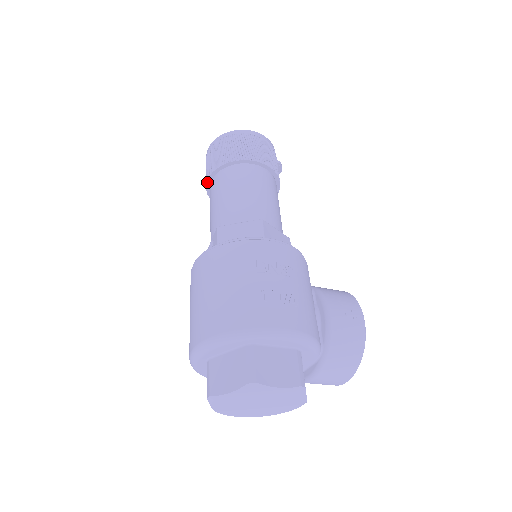
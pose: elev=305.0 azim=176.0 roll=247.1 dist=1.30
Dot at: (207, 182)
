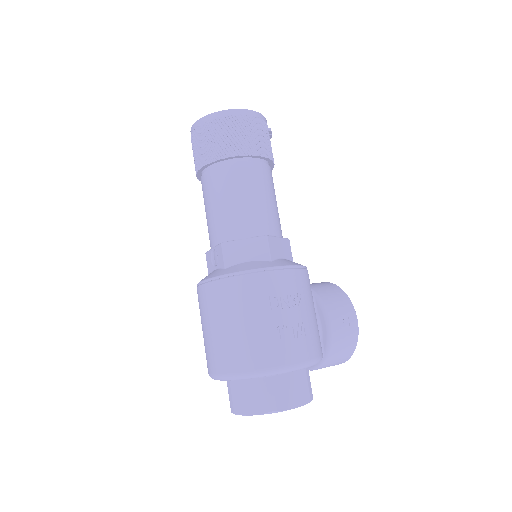
Dot at: (198, 171)
